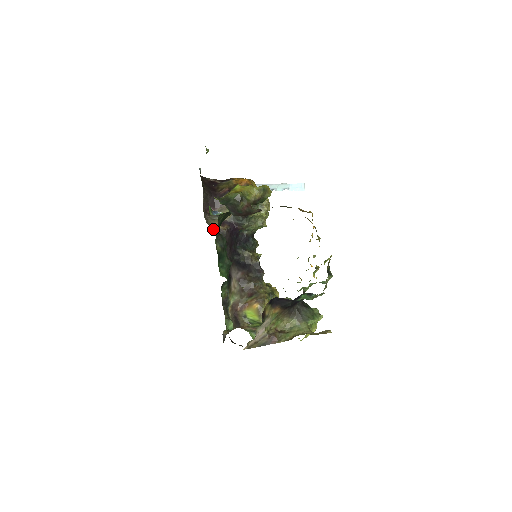
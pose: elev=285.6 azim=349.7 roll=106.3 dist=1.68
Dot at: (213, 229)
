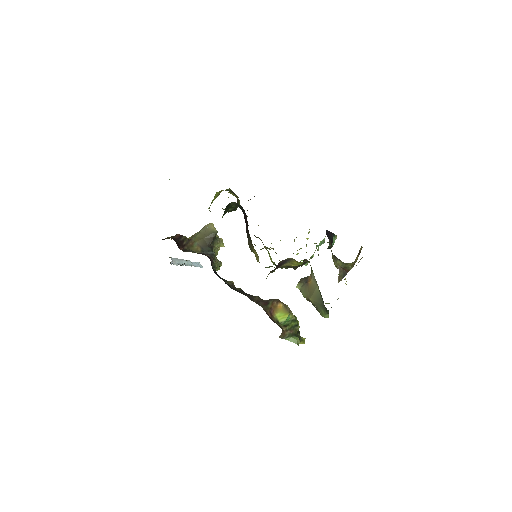
Dot at: occluded
